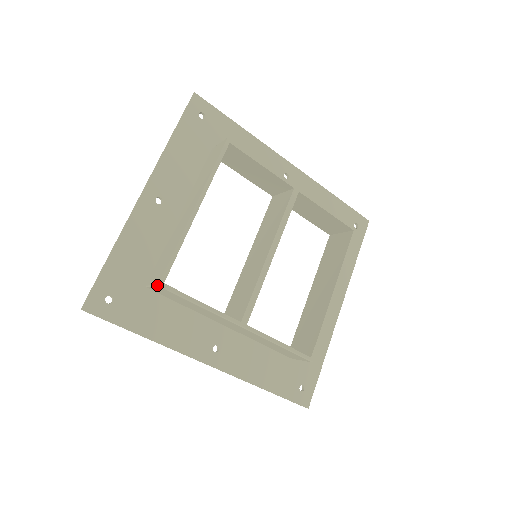
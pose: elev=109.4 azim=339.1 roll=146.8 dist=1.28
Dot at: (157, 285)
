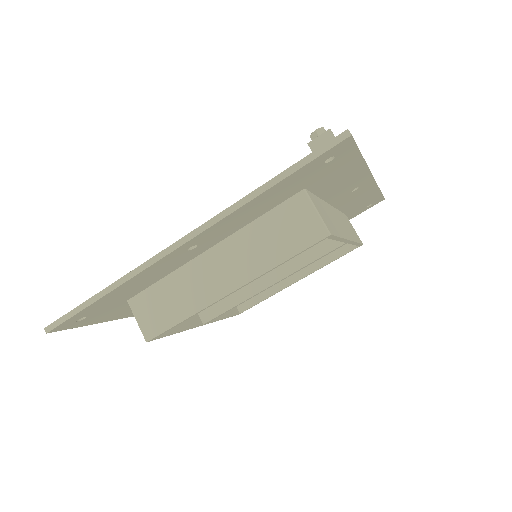
Dot at: (145, 339)
